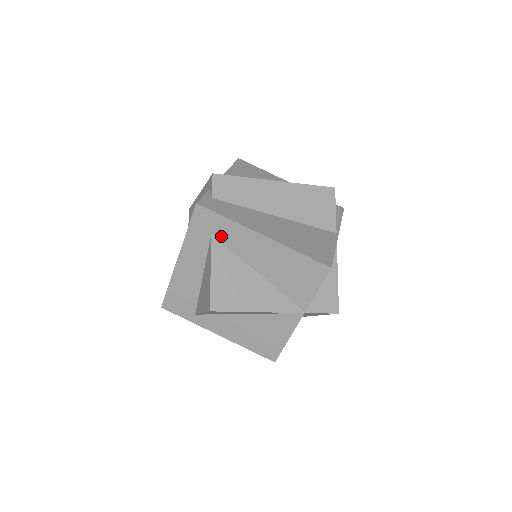
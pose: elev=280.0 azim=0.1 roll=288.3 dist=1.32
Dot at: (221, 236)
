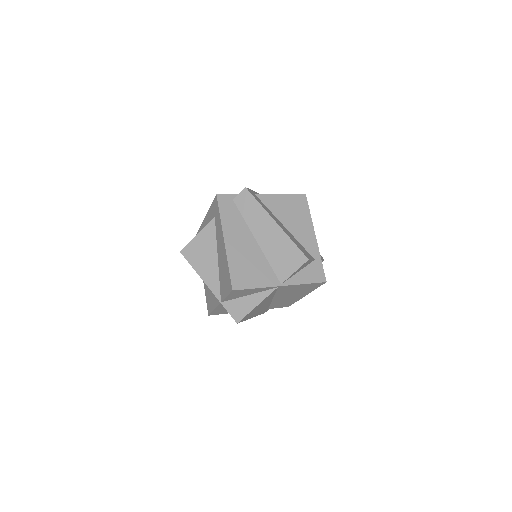
Dot at: (216, 222)
